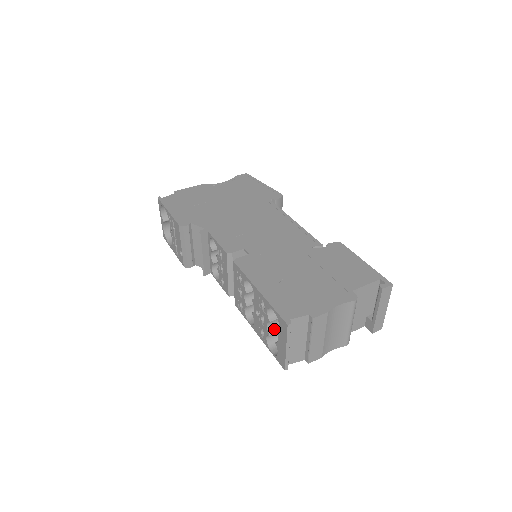
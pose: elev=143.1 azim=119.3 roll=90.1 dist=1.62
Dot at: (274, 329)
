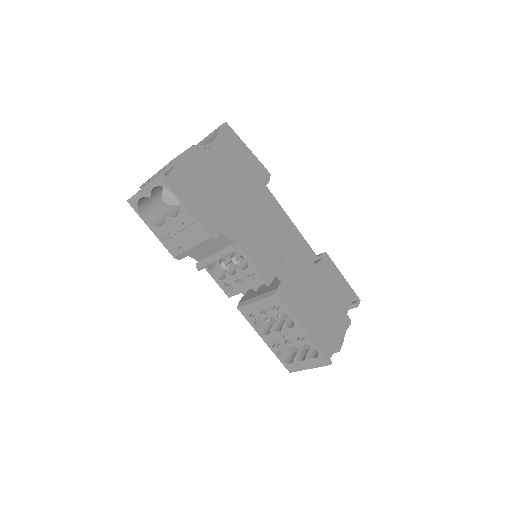
Dot at: occluded
